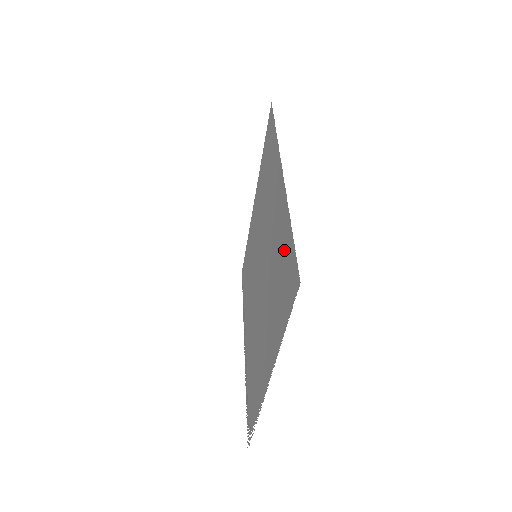
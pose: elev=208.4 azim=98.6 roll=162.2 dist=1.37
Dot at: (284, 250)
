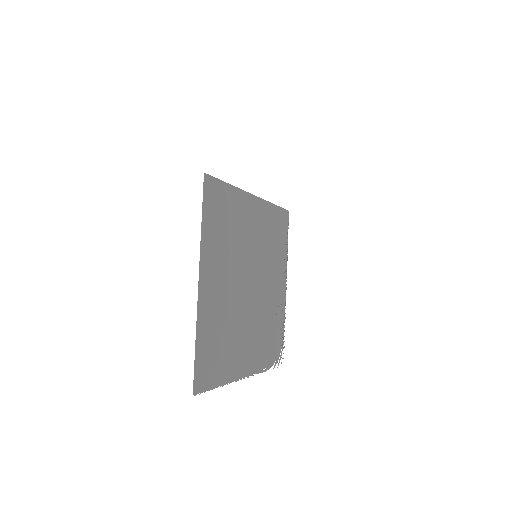
Dot at: (207, 343)
